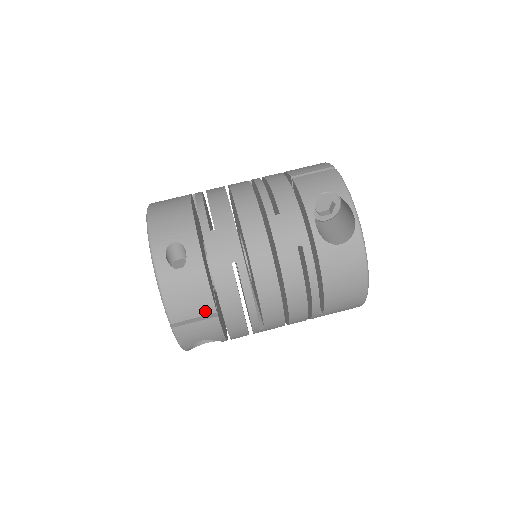
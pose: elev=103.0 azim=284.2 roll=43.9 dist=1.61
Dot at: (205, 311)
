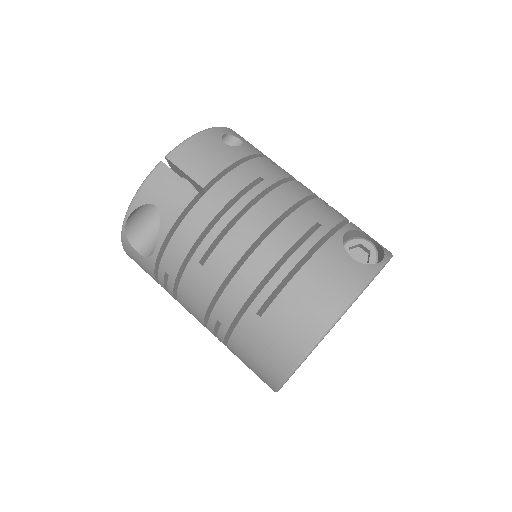
Dot at: (198, 177)
